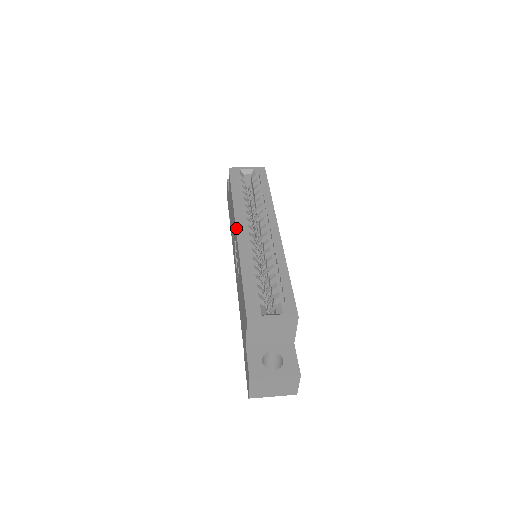
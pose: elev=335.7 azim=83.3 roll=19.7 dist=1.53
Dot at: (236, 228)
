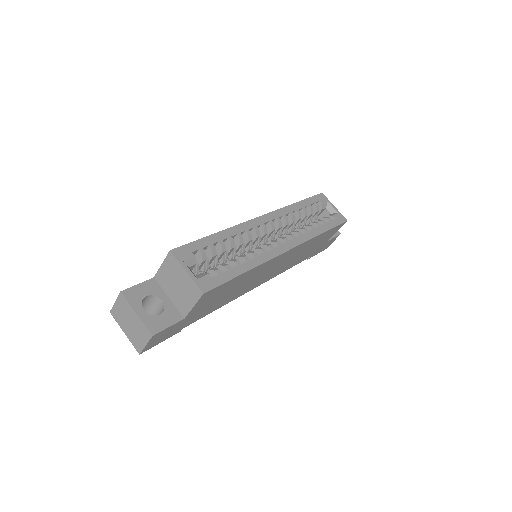
Dot at: (263, 215)
